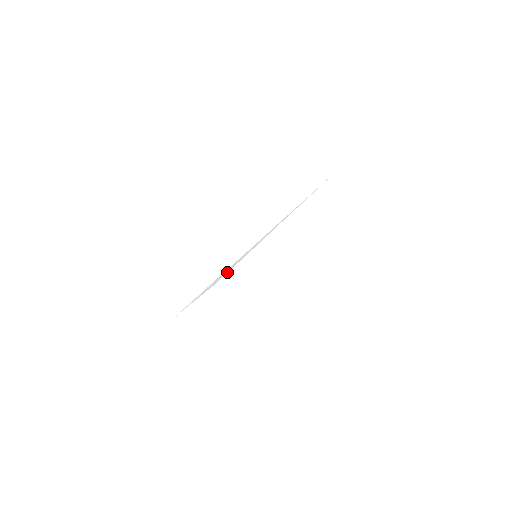
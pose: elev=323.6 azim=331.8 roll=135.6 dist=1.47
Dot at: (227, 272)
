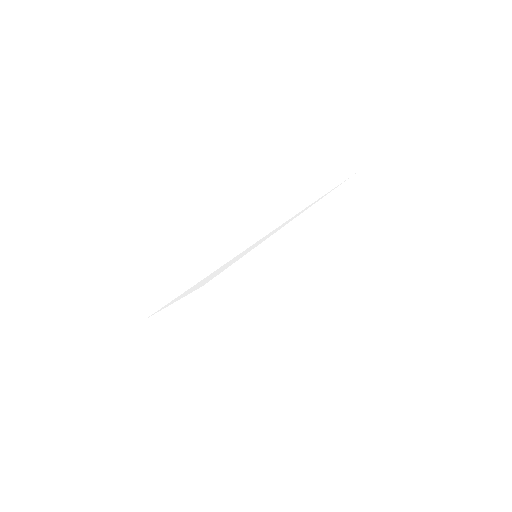
Dot at: (221, 271)
